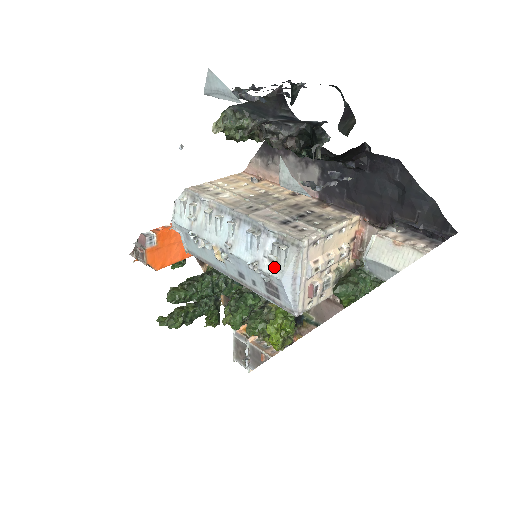
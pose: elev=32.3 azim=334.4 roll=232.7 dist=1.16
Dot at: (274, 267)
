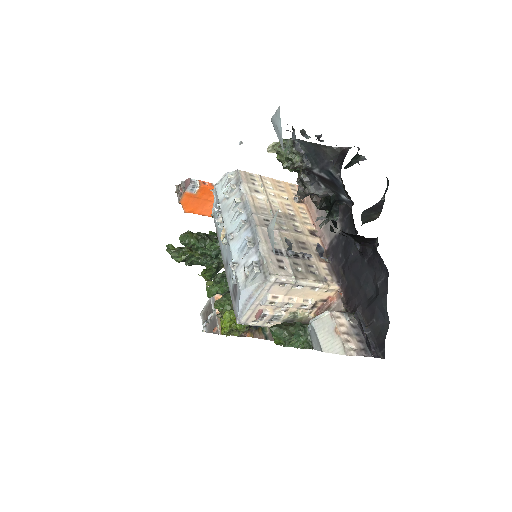
Dot at: (244, 278)
